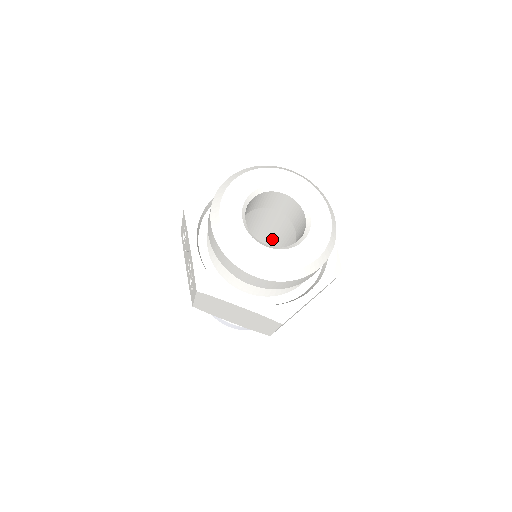
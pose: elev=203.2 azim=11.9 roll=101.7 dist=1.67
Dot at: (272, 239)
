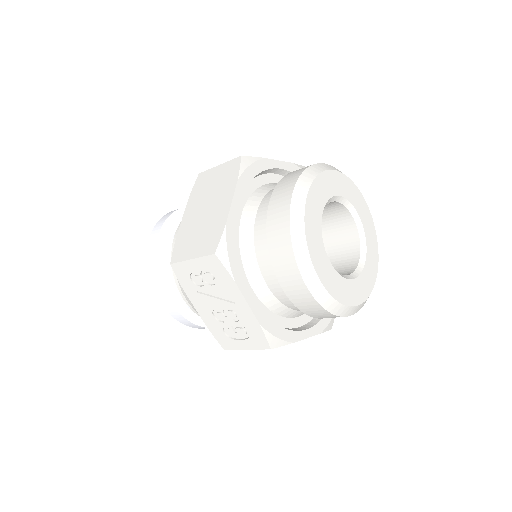
Dot at: occluded
